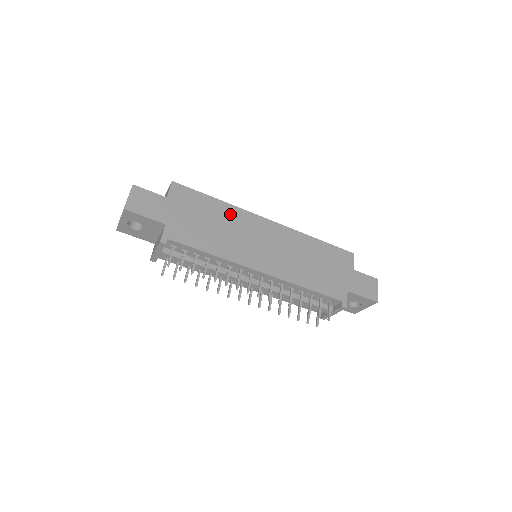
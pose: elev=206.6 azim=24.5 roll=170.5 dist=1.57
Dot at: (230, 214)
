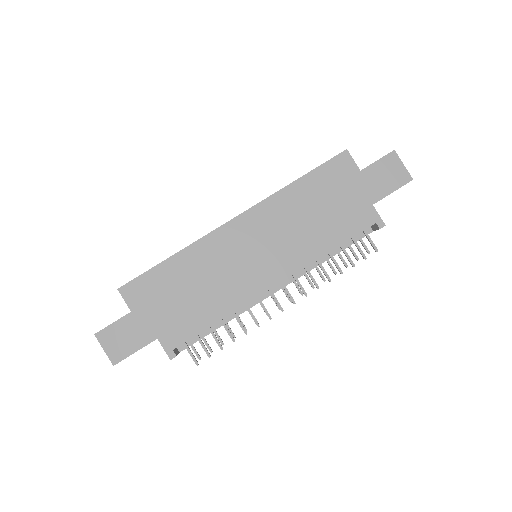
Dot at: (196, 259)
